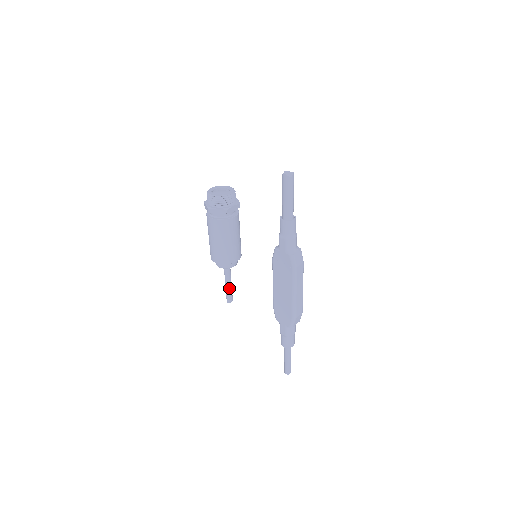
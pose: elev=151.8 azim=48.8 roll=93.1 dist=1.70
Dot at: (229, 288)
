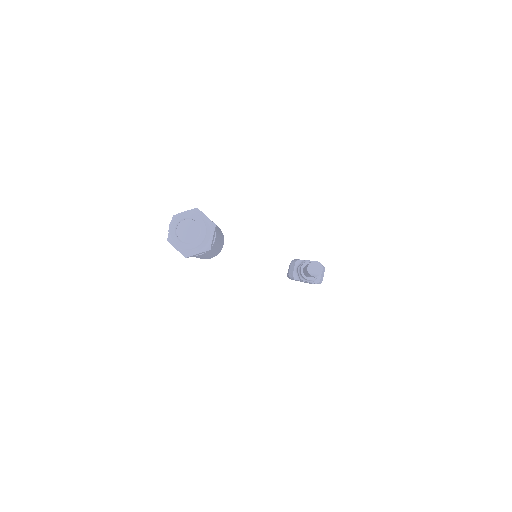
Dot at: occluded
